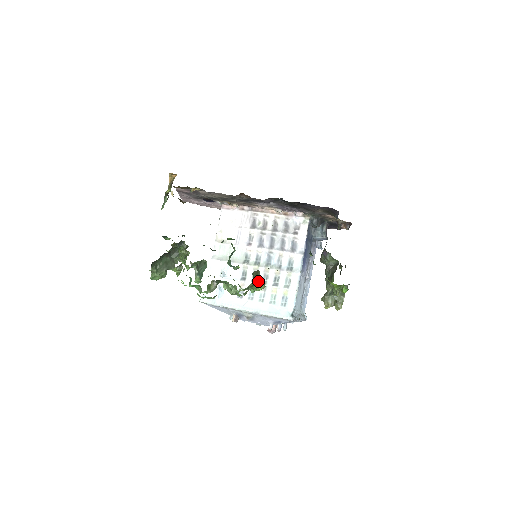
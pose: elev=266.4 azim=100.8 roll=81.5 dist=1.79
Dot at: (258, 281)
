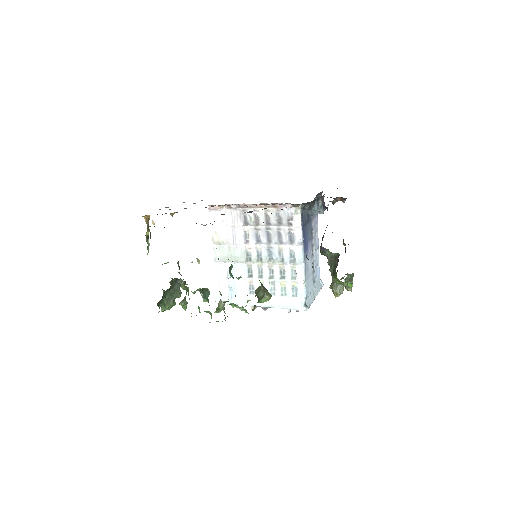
Dot at: (262, 296)
